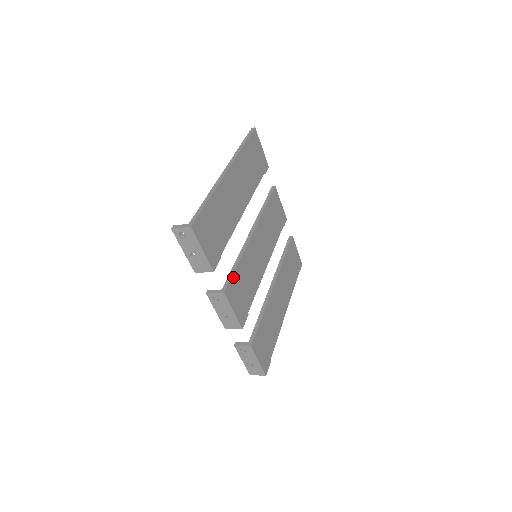
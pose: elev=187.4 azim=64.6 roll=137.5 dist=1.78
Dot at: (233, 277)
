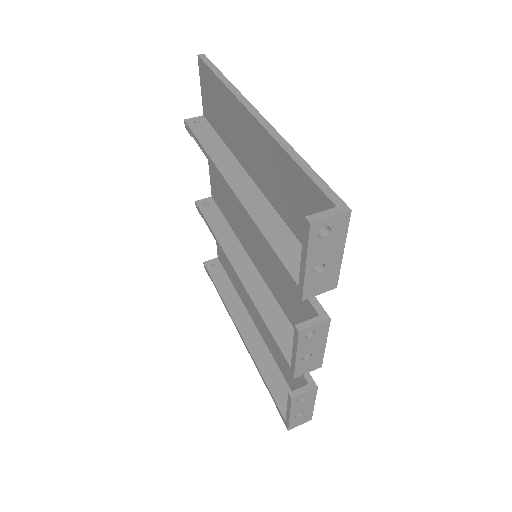
Dot at: occluded
